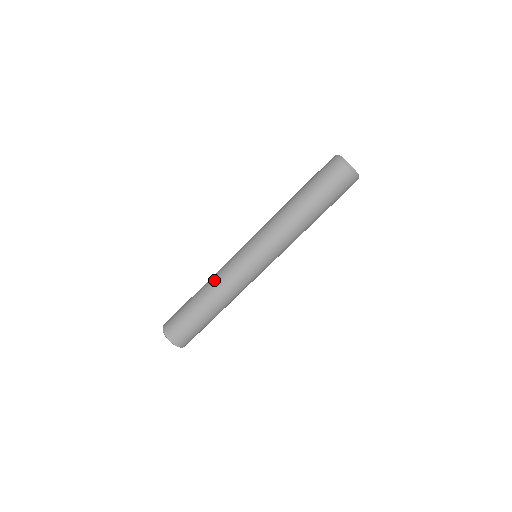
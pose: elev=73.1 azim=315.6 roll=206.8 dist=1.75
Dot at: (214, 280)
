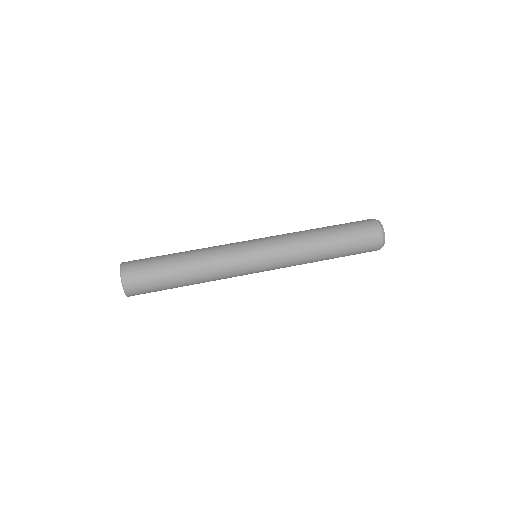
Dot at: occluded
